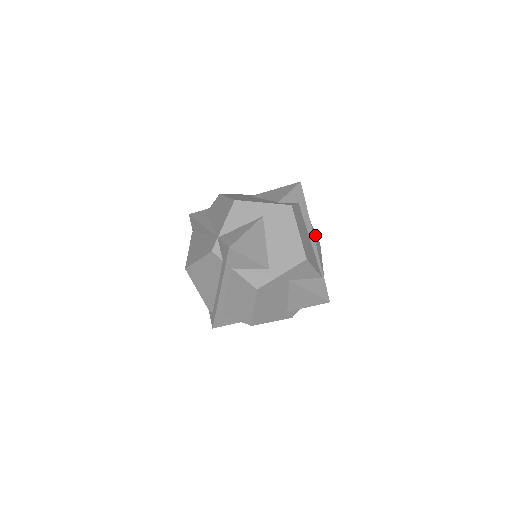
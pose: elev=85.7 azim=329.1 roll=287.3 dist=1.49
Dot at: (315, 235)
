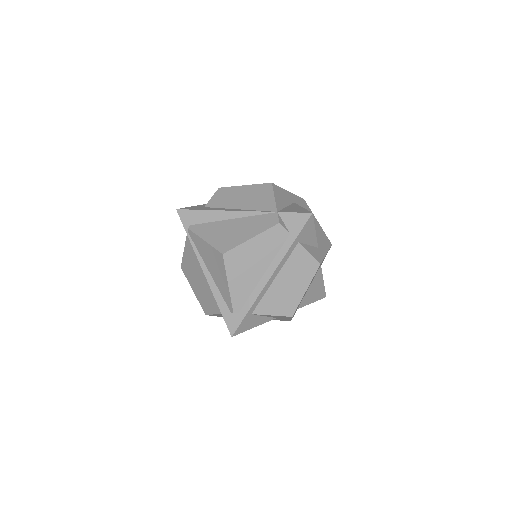
Dot at: occluded
